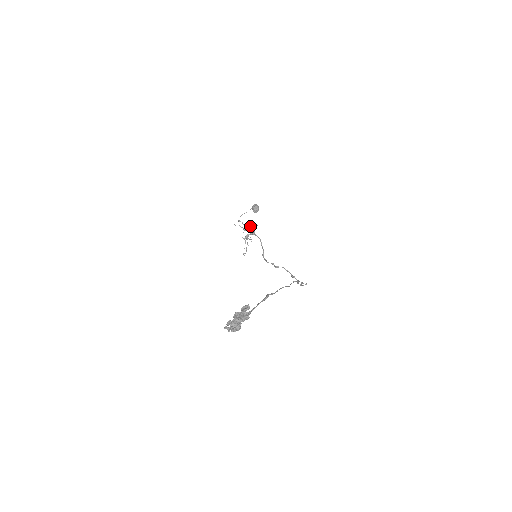
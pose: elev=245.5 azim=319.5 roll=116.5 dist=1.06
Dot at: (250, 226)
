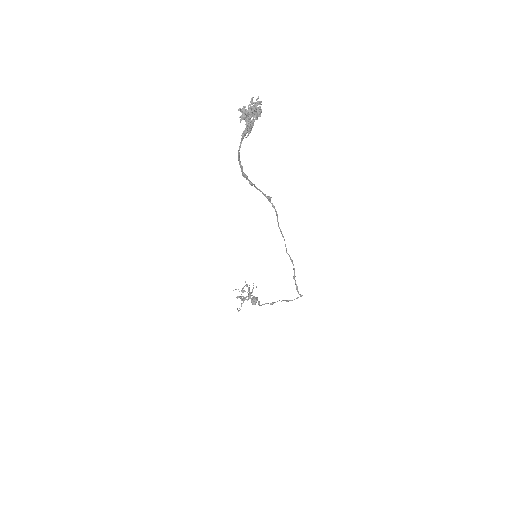
Dot at: (249, 288)
